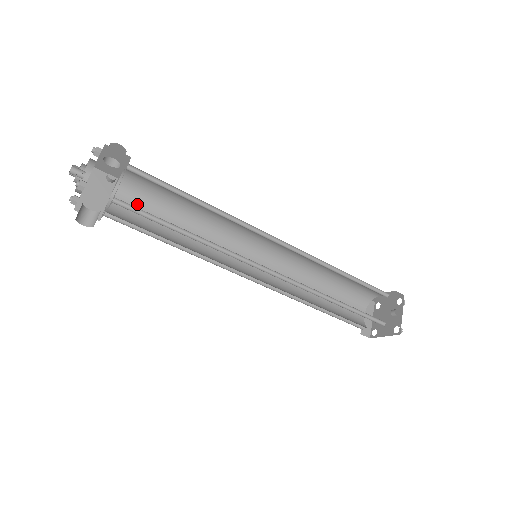
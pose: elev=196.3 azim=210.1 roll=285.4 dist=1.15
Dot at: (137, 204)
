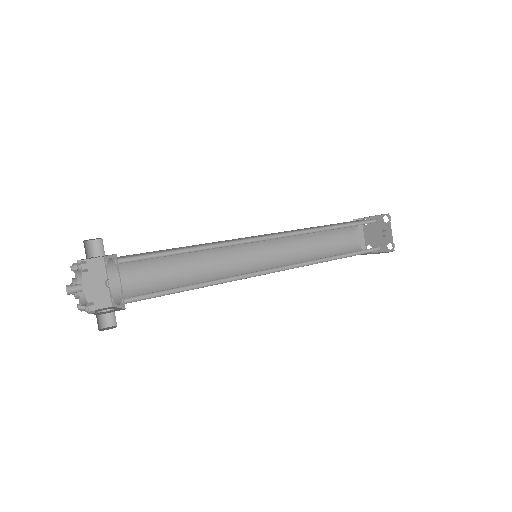
Dot at: (134, 270)
